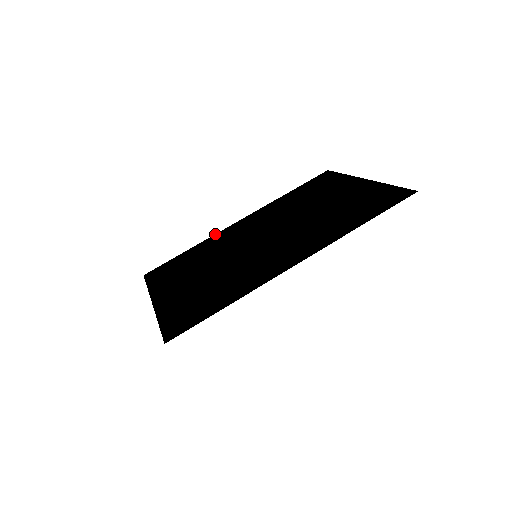
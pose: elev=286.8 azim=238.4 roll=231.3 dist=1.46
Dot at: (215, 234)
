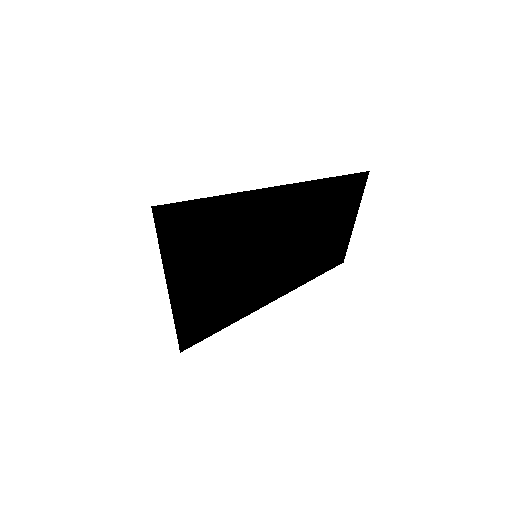
Dot at: occluded
